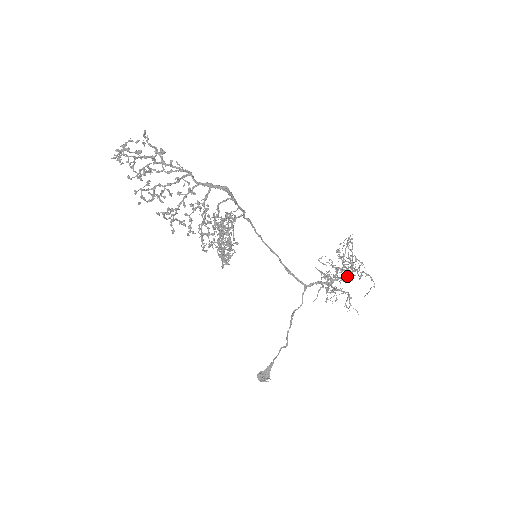
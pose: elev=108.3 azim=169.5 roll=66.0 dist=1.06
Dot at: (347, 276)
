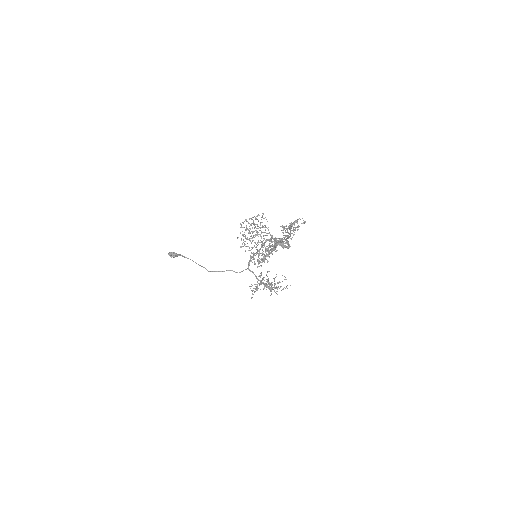
Dot at: occluded
